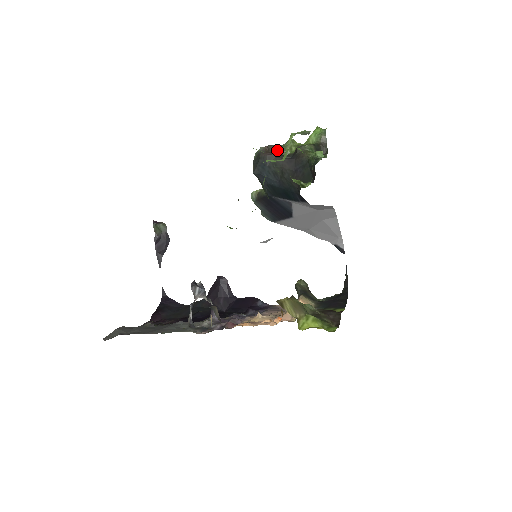
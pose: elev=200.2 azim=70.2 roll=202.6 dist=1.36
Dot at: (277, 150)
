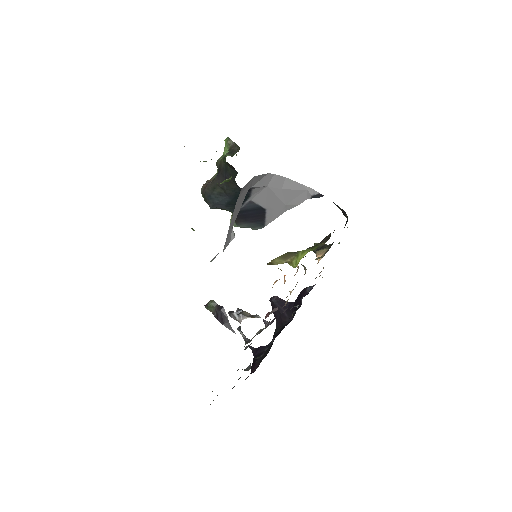
Dot at: occluded
